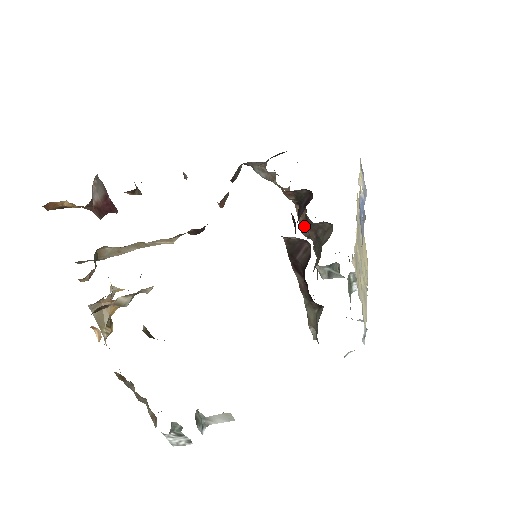
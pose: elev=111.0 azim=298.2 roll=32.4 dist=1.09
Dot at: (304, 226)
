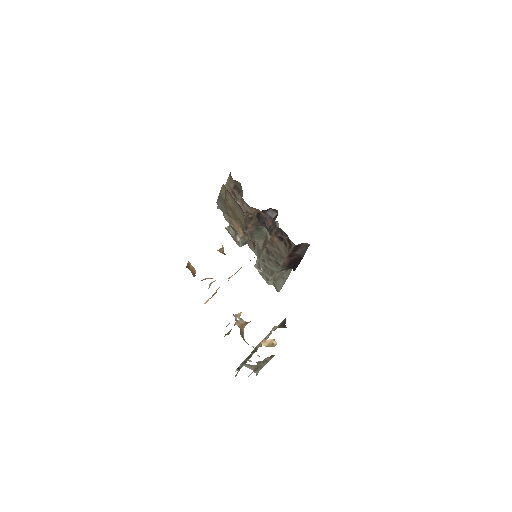
Dot at: occluded
